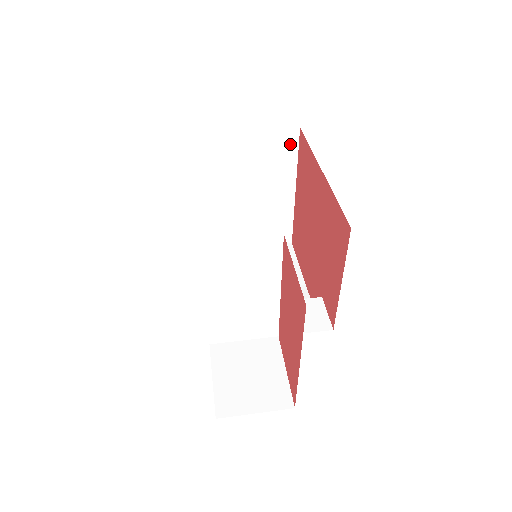
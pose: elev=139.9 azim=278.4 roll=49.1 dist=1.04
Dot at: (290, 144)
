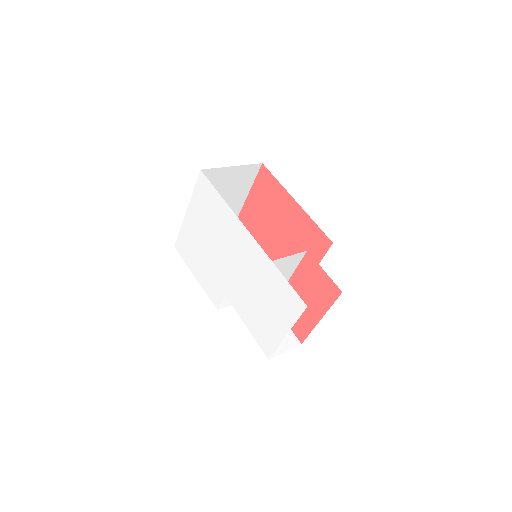
Dot at: (253, 173)
